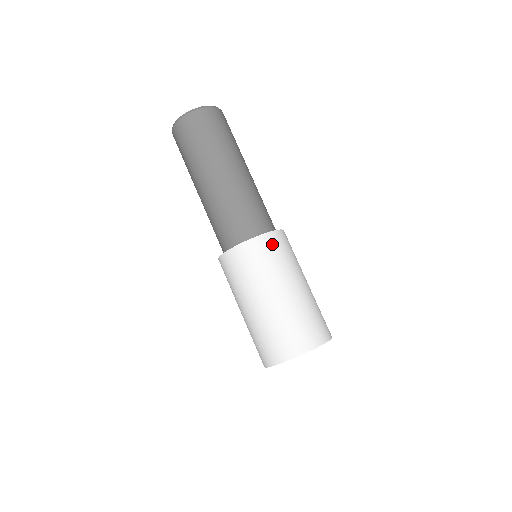
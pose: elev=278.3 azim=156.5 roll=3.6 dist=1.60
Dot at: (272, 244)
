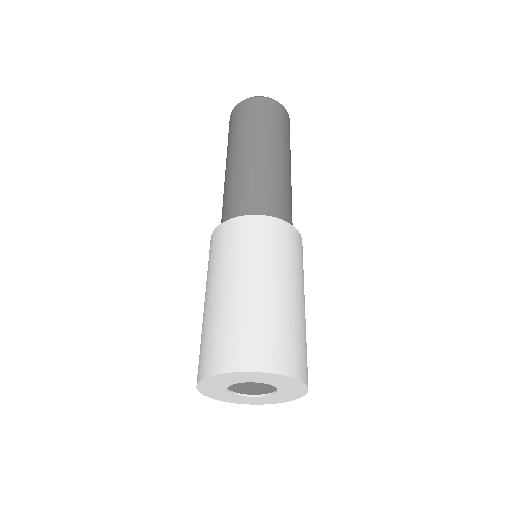
Dot at: (254, 228)
